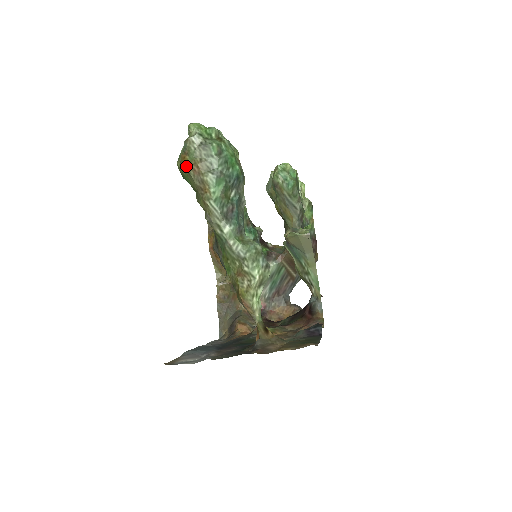
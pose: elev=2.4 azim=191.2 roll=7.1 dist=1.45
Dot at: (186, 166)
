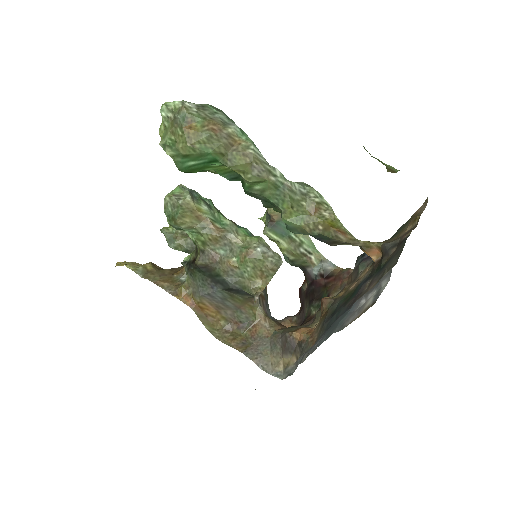
Dot at: (200, 132)
